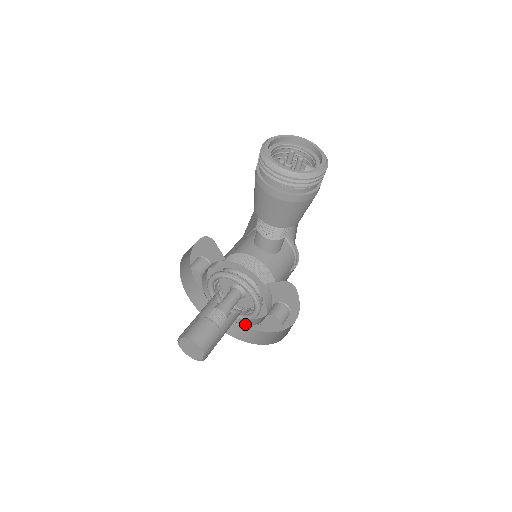
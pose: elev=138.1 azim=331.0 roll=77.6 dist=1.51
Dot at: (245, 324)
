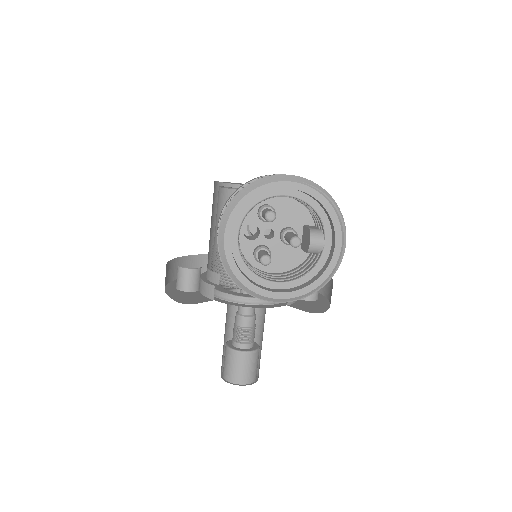
Dot at: occluded
